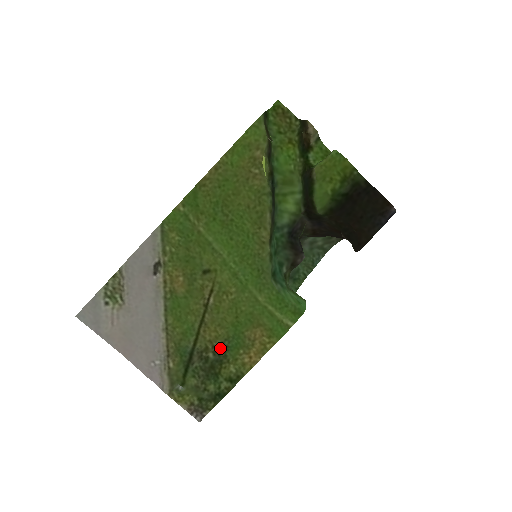
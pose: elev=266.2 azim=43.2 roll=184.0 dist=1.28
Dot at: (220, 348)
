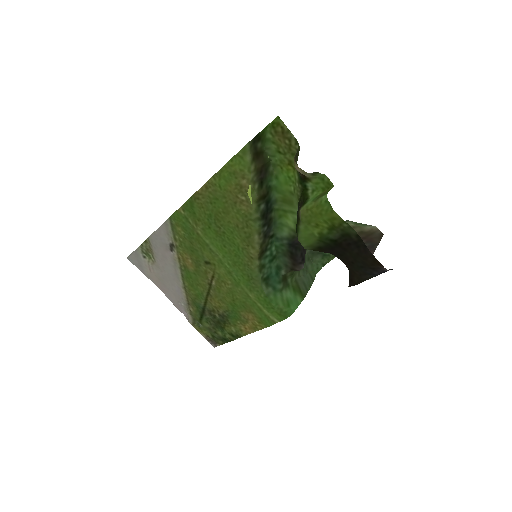
Dot at: (223, 314)
